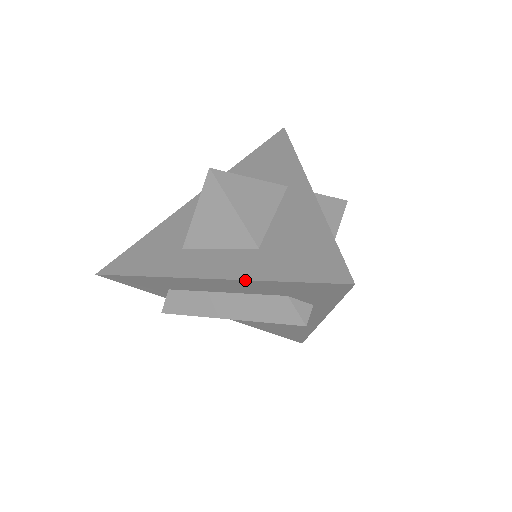
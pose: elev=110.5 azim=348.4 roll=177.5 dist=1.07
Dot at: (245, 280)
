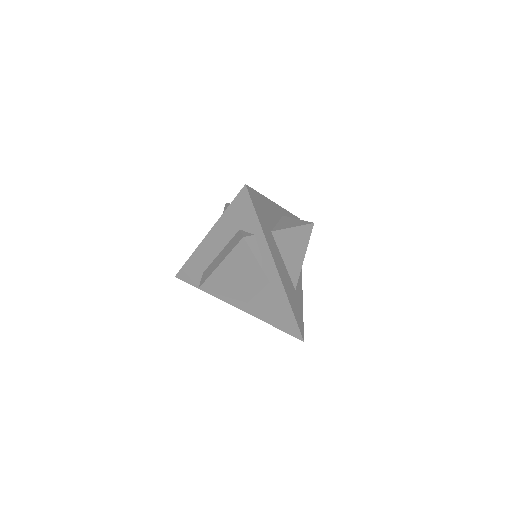
Dot at: (217, 221)
